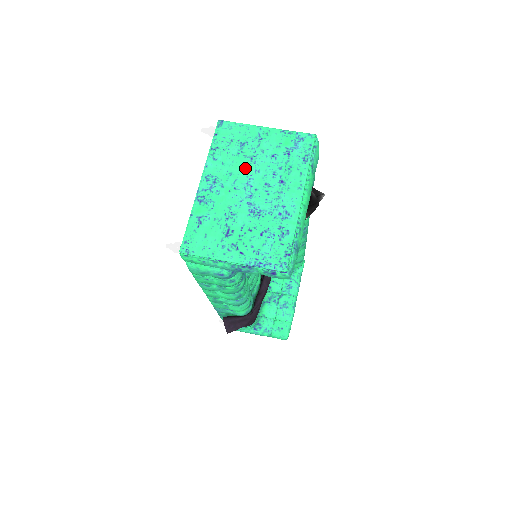
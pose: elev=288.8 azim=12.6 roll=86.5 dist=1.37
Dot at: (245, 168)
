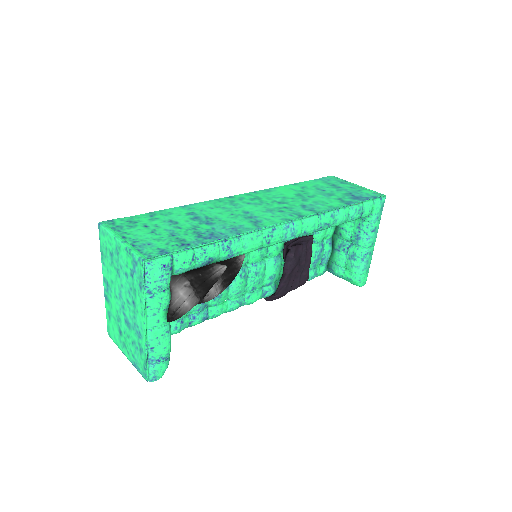
Dot at: (116, 280)
